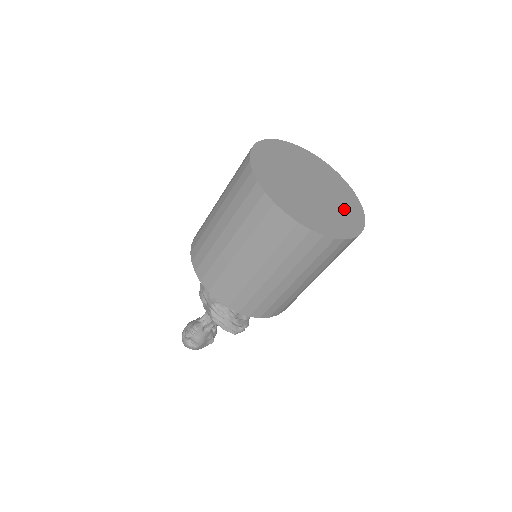
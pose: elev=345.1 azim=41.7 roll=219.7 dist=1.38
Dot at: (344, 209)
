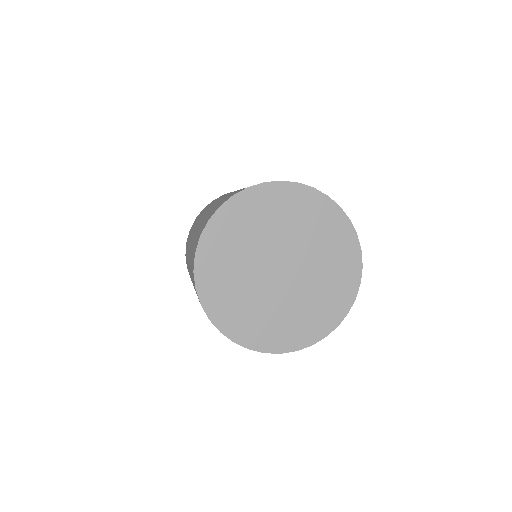
Dot at: (309, 311)
